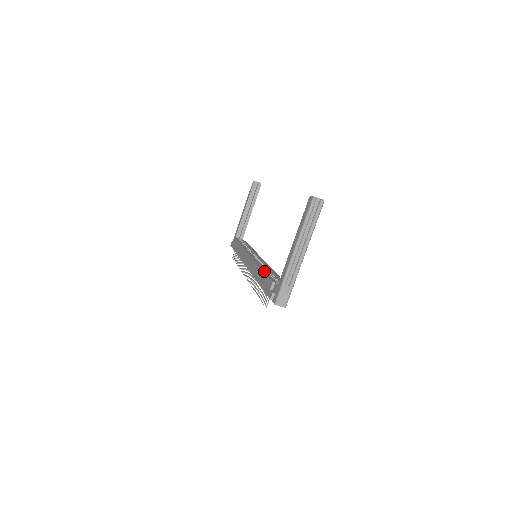
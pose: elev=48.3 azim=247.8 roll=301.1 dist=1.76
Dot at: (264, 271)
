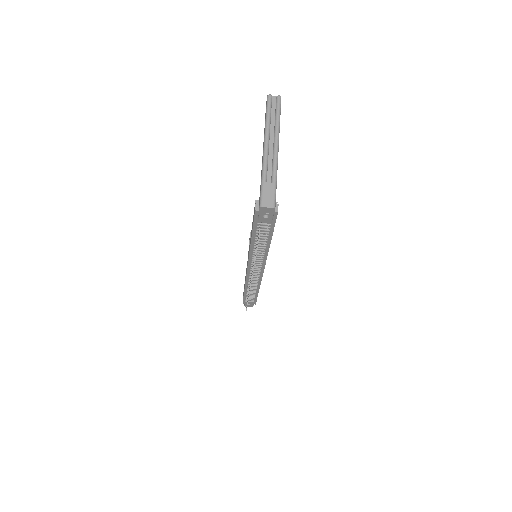
Dot at: occluded
